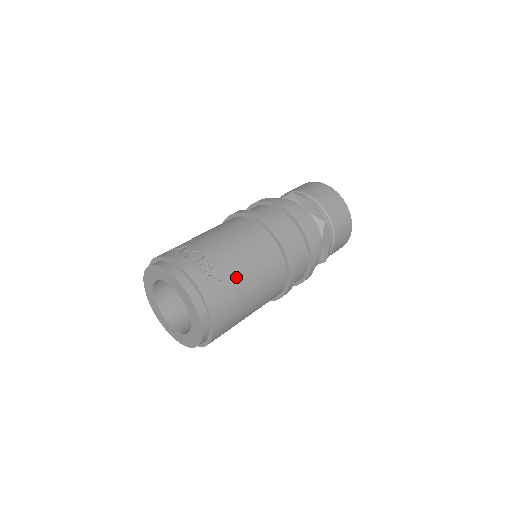
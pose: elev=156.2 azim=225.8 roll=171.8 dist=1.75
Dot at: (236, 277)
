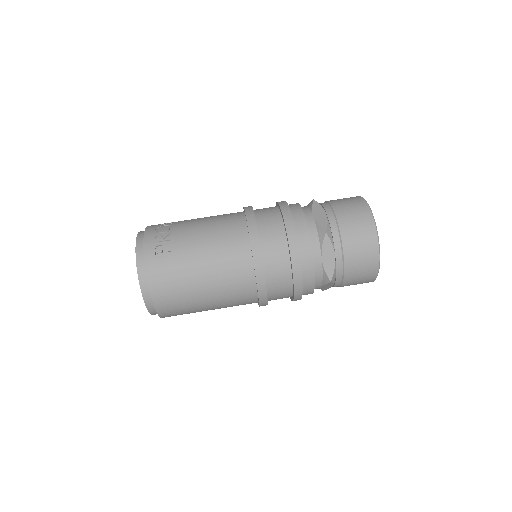
Dot at: (186, 255)
